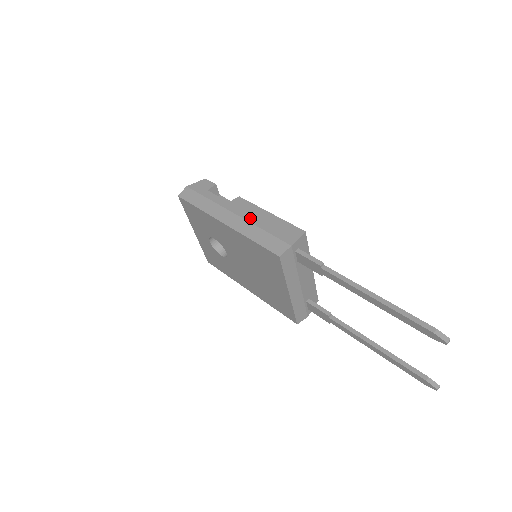
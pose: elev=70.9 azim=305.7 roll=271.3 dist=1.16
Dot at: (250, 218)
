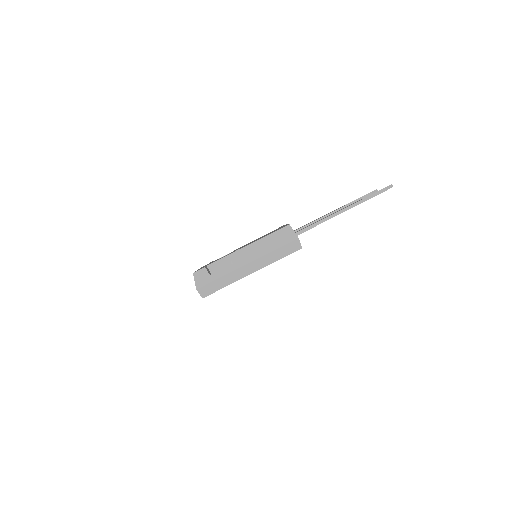
Dot at: (259, 255)
